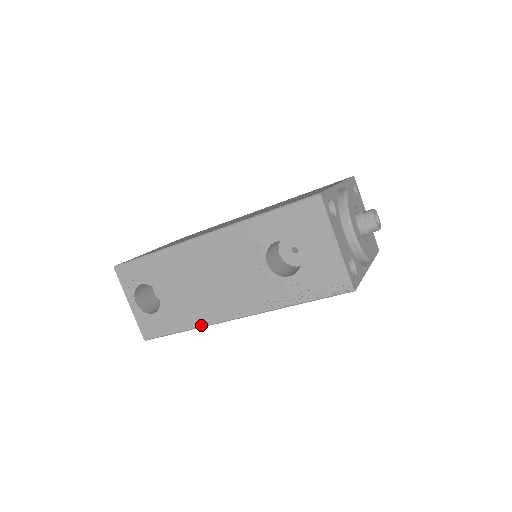
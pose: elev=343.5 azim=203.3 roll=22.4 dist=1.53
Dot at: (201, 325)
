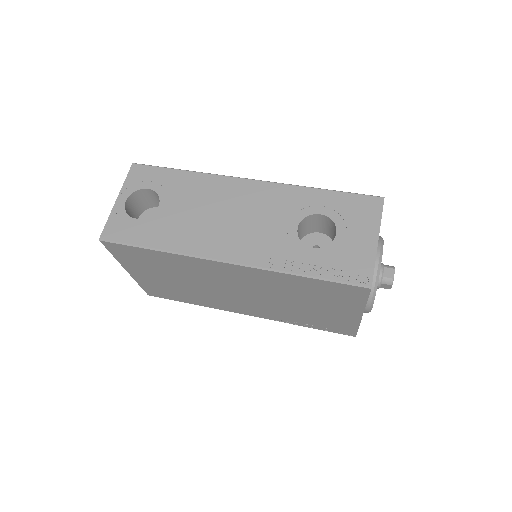
Dot at: (182, 251)
